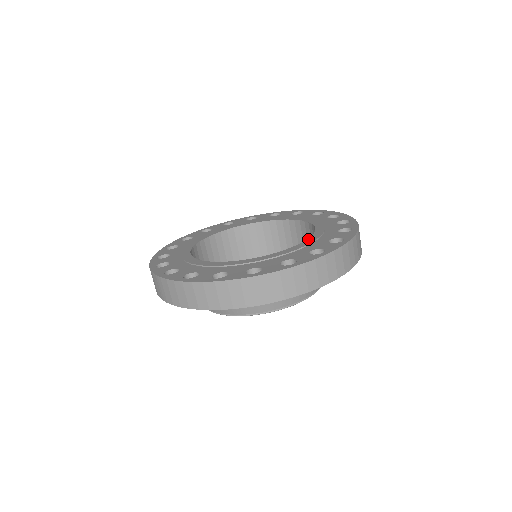
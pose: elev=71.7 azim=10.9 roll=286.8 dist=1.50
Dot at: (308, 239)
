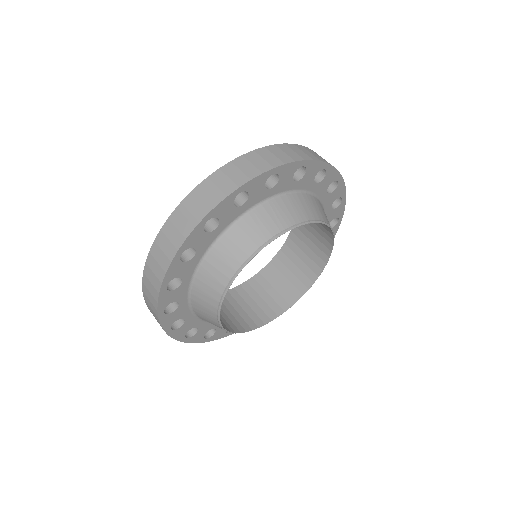
Dot at: occluded
